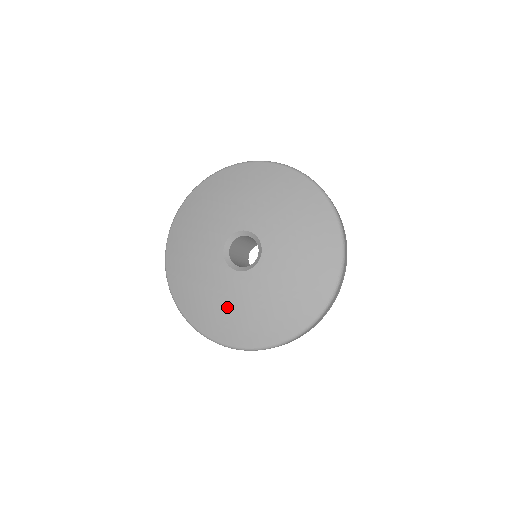
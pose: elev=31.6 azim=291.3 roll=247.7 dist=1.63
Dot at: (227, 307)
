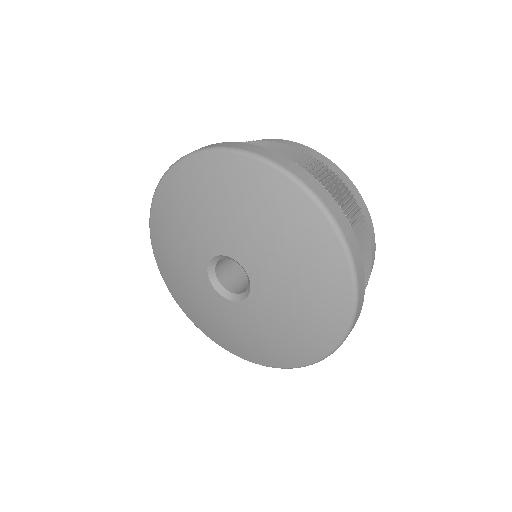
Dot at: (272, 336)
